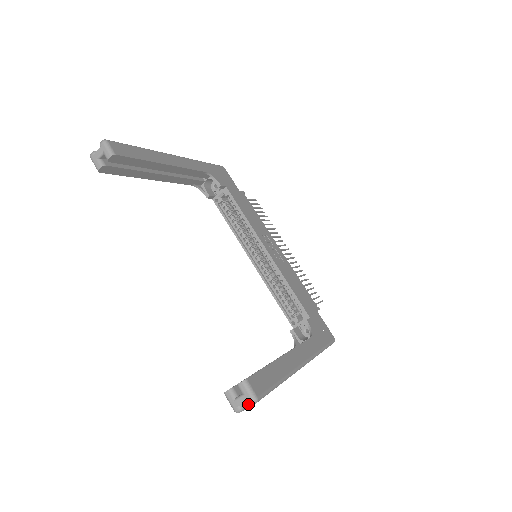
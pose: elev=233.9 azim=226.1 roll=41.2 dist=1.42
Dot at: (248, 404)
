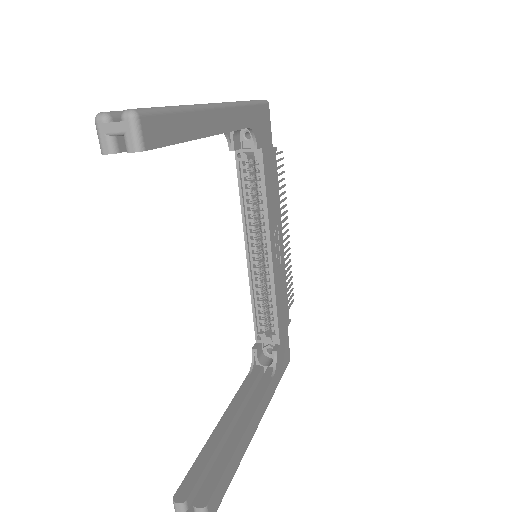
Dot at: occluded
